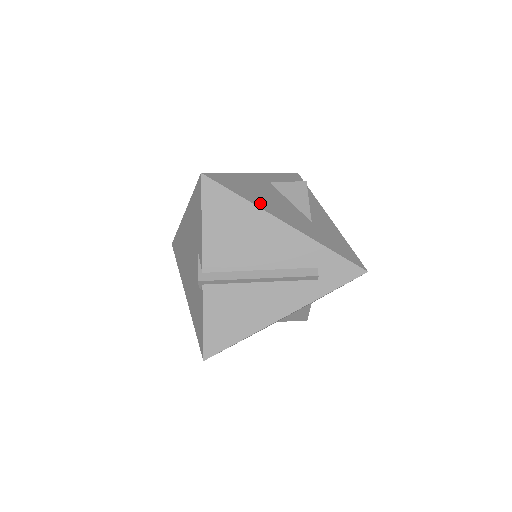
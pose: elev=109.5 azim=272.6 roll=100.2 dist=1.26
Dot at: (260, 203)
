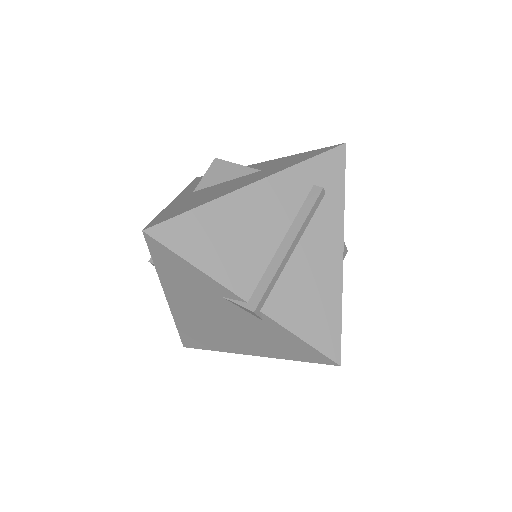
Dot at: (213, 197)
